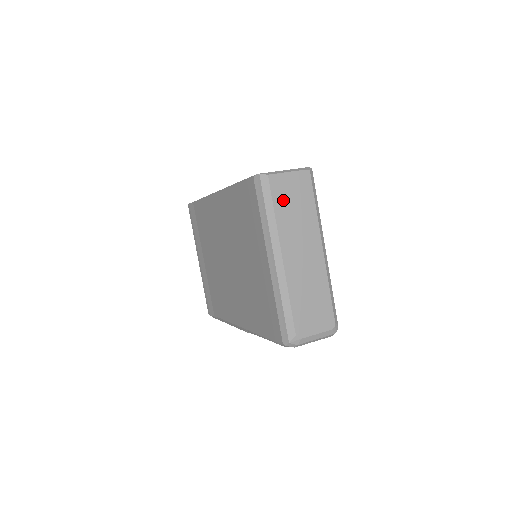
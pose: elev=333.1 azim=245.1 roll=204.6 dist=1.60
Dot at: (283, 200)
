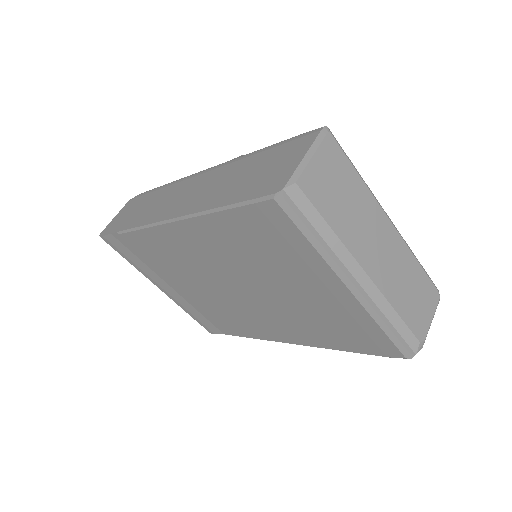
Dot at: (328, 201)
